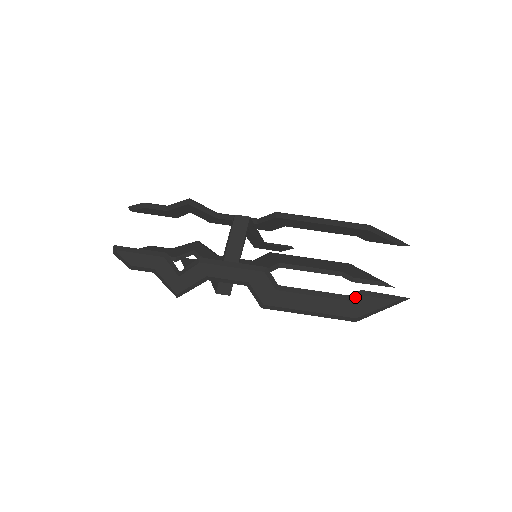
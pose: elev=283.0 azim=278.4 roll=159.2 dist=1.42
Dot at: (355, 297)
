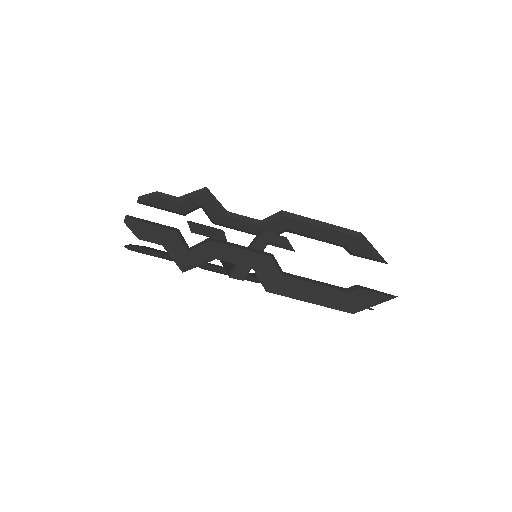
Dot at: occluded
